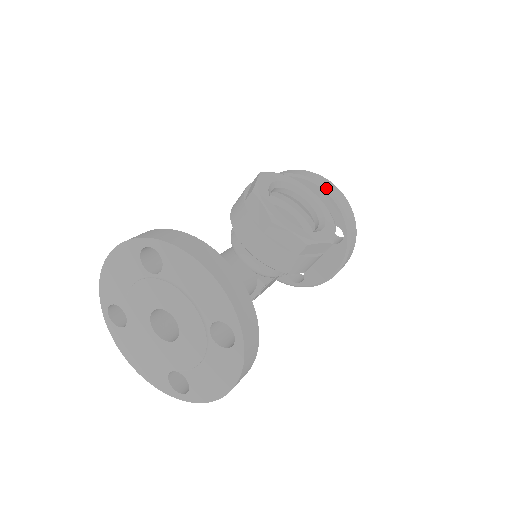
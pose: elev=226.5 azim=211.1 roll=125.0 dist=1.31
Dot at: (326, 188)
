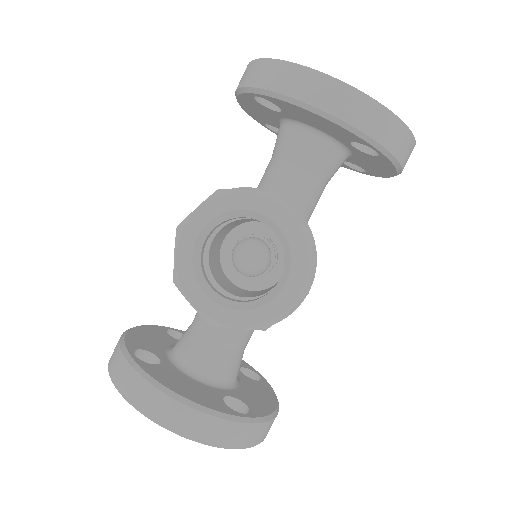
Dot at: (311, 106)
